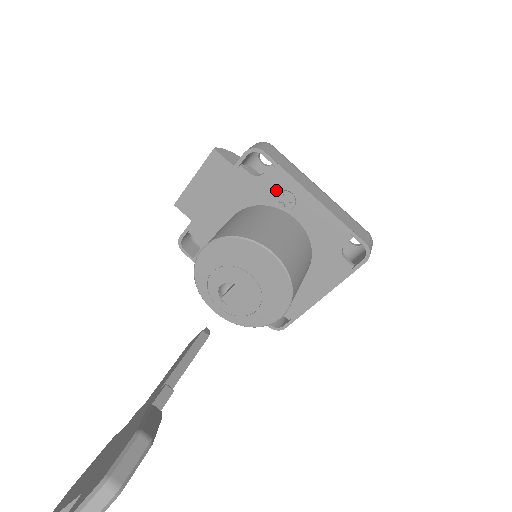
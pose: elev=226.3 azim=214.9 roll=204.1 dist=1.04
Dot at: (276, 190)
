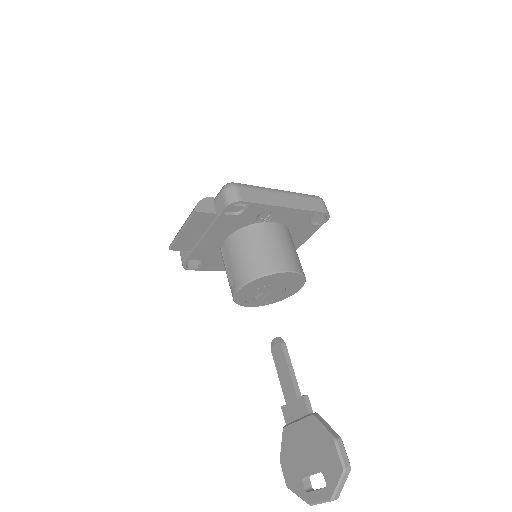
Dot at: (256, 215)
